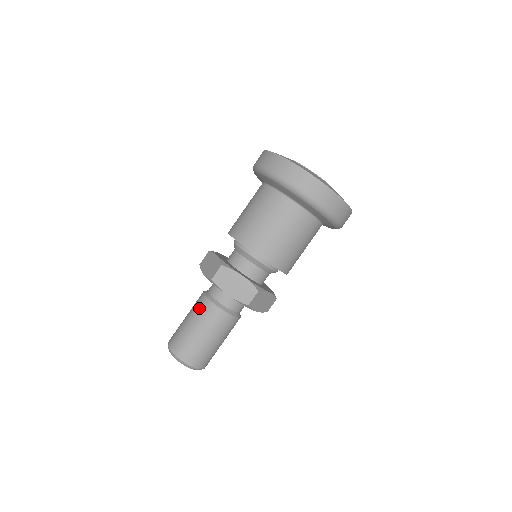
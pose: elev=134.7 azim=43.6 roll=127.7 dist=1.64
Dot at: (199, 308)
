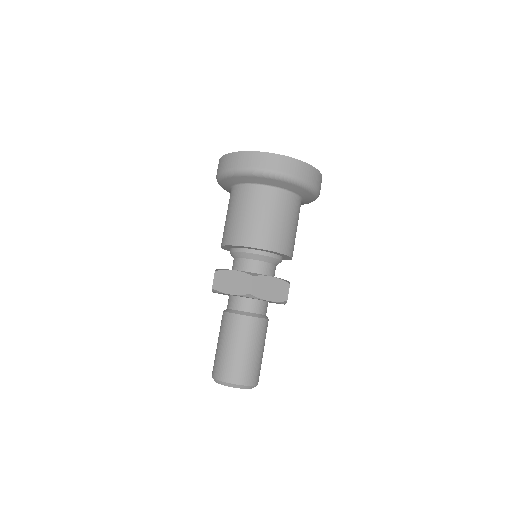
Dot at: (238, 328)
